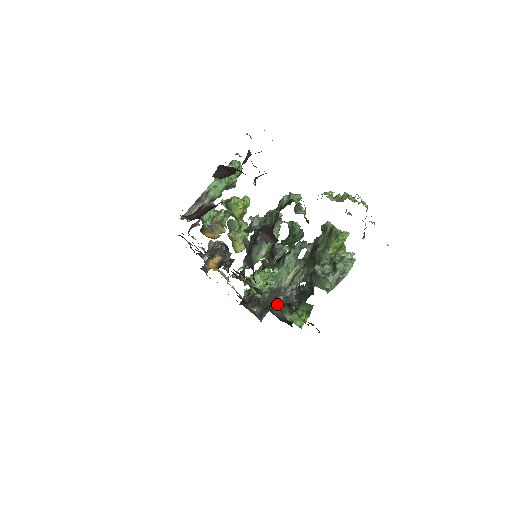
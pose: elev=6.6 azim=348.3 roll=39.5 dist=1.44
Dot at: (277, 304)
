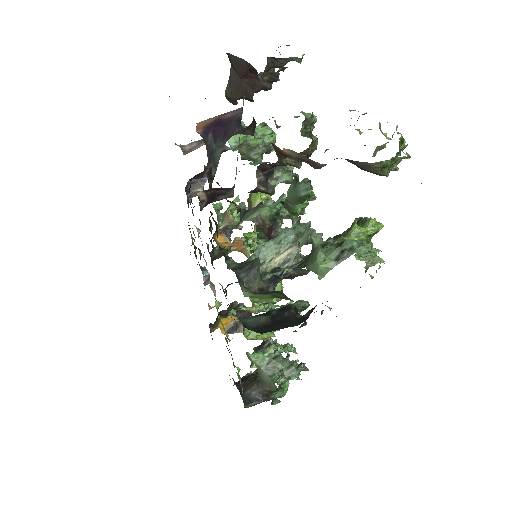
Dot at: (240, 273)
